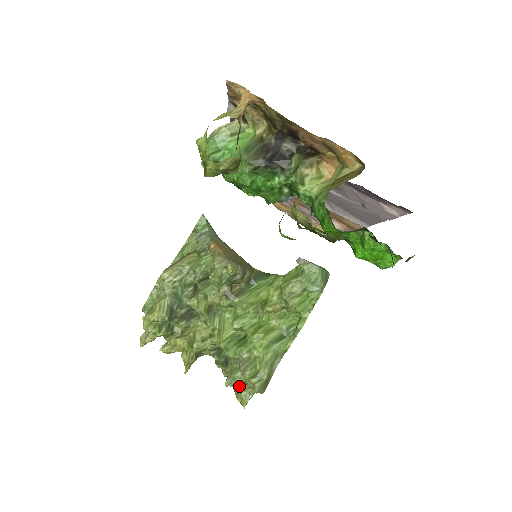
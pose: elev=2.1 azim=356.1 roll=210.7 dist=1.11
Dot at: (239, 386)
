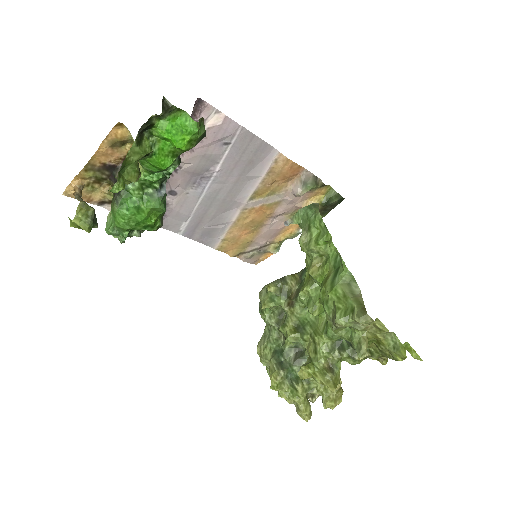
Dot at: (383, 349)
